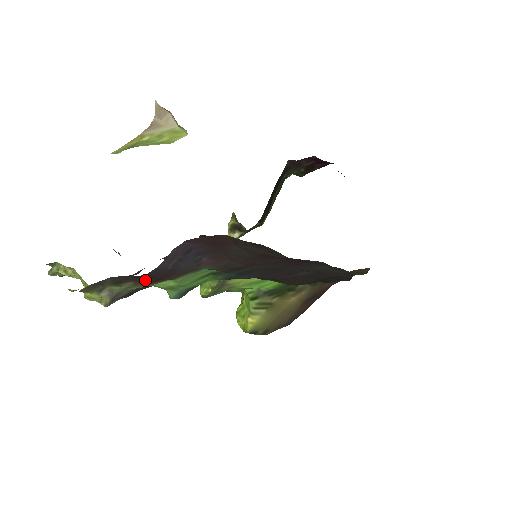
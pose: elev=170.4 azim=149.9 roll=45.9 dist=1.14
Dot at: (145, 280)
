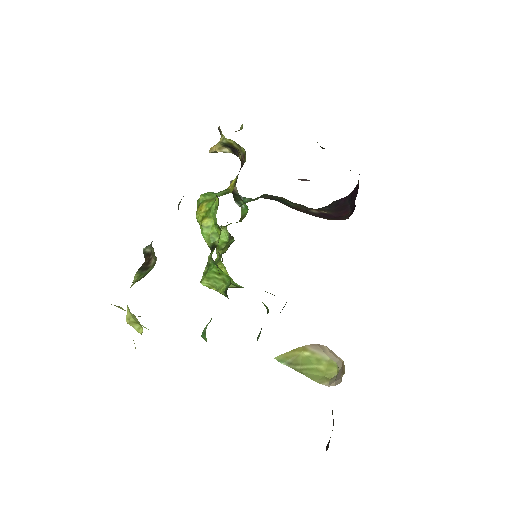
Dot at: occluded
